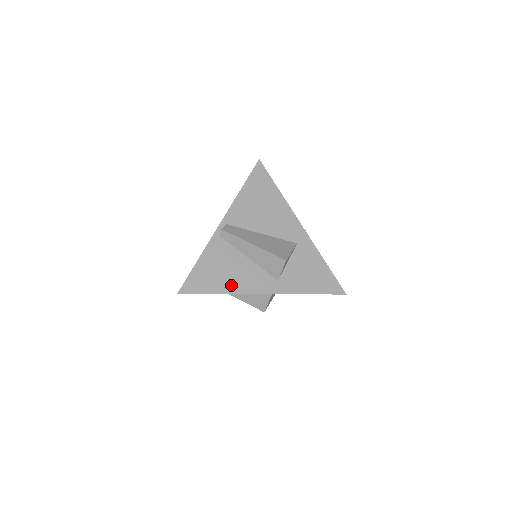
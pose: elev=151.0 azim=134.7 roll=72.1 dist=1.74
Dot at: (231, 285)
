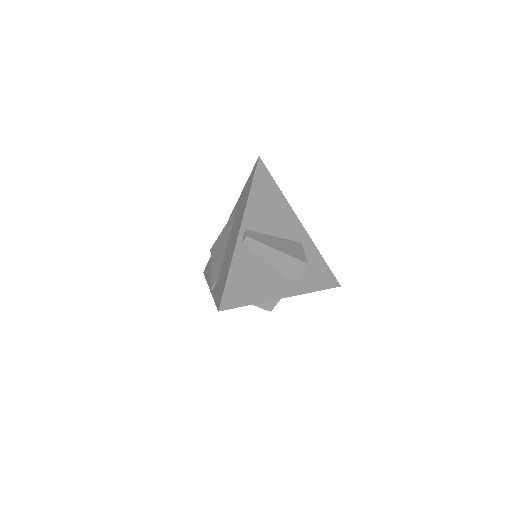
Dot at: (260, 293)
